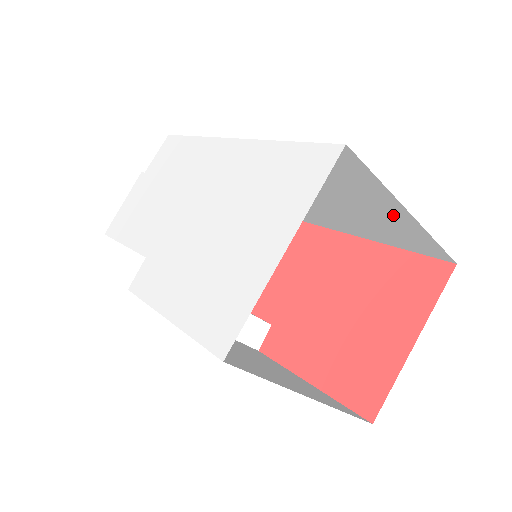
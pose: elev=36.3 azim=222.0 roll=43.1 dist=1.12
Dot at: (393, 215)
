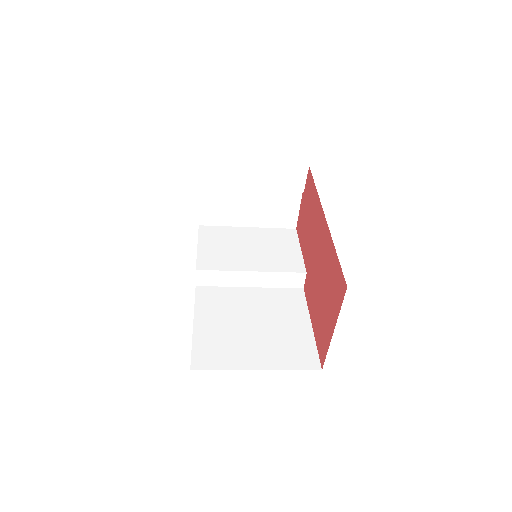
Dot at: occluded
